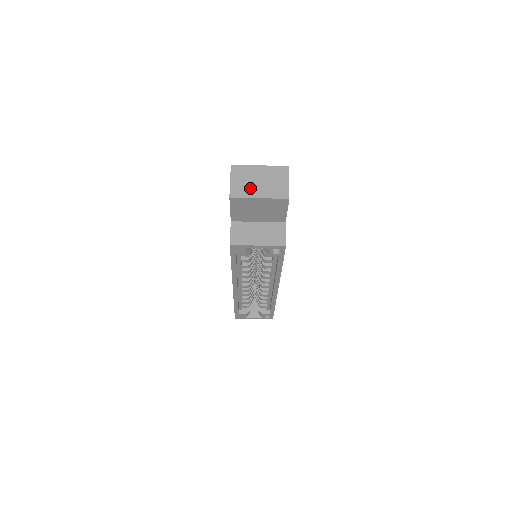
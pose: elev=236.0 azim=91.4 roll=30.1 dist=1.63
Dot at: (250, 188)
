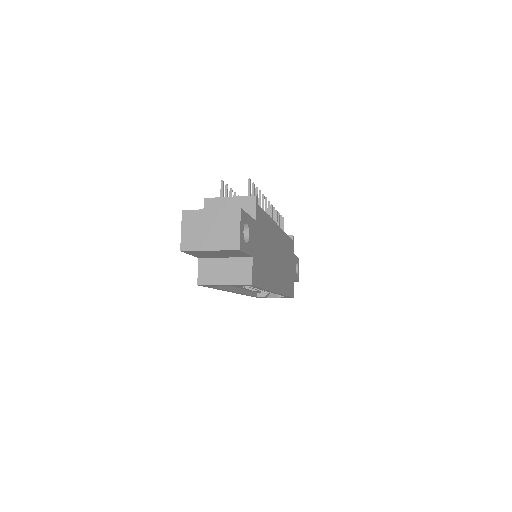
Dot at: (200, 239)
